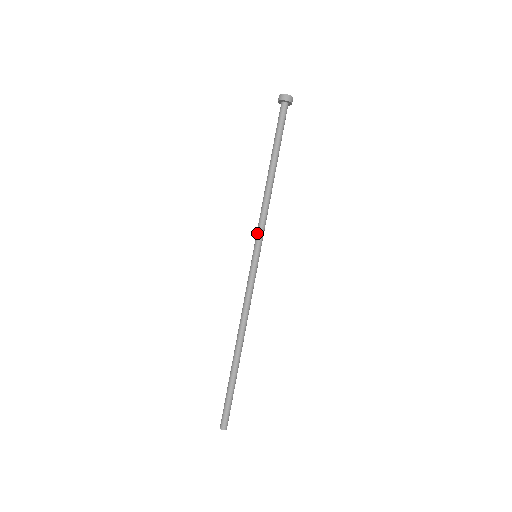
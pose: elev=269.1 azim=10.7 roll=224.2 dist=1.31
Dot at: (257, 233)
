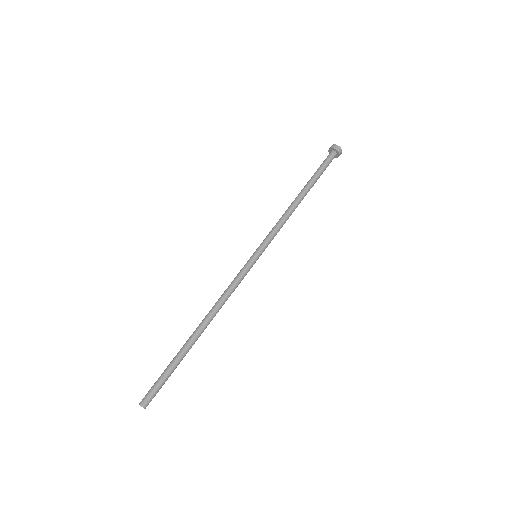
Dot at: (267, 237)
